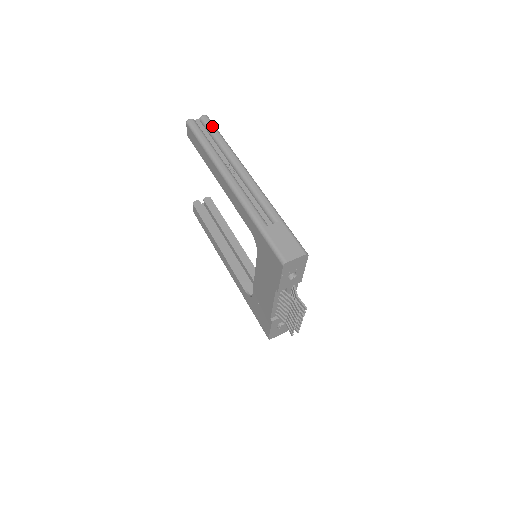
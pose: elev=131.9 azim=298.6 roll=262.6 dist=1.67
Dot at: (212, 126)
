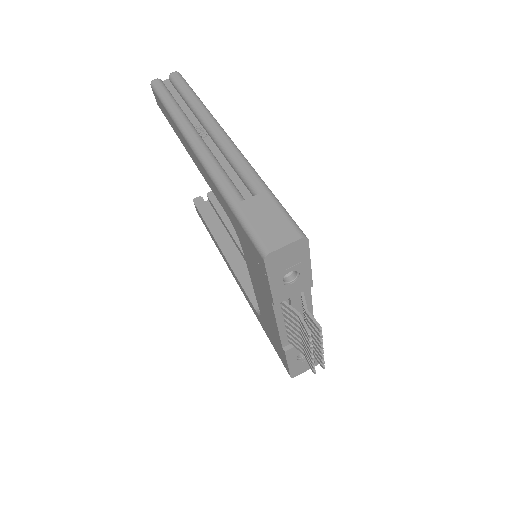
Dot at: (182, 82)
